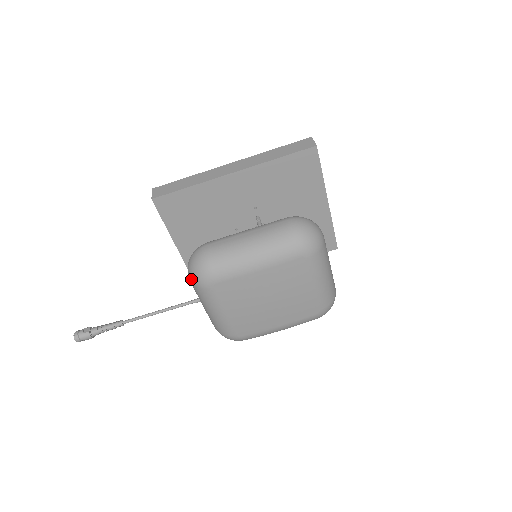
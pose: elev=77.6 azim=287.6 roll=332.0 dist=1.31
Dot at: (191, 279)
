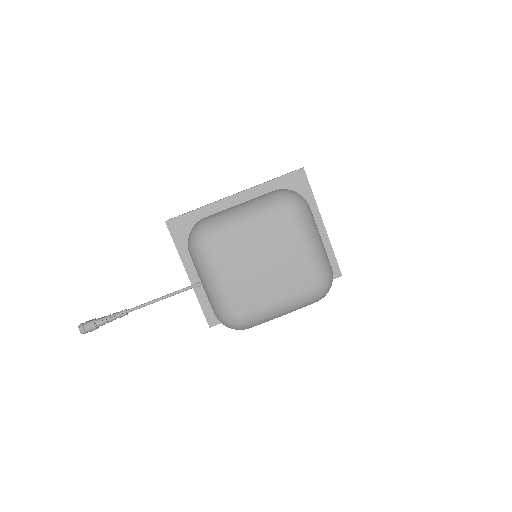
Dot at: (190, 247)
